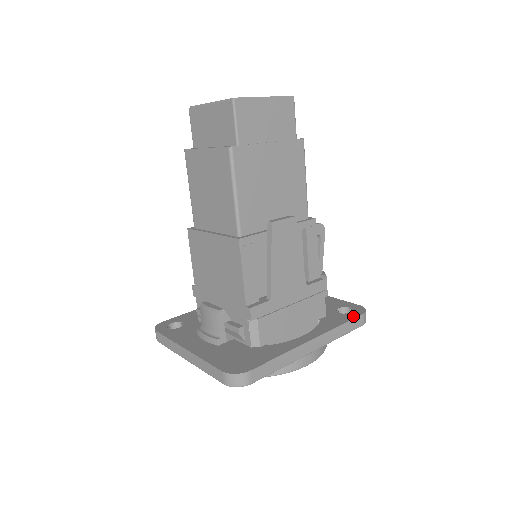
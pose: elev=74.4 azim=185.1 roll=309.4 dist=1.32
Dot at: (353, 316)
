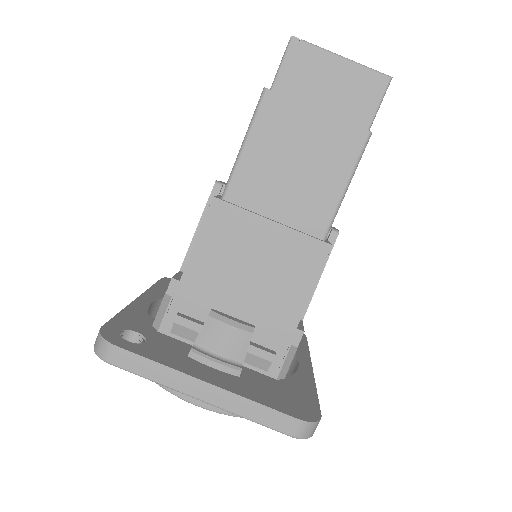
Dot at: (304, 339)
